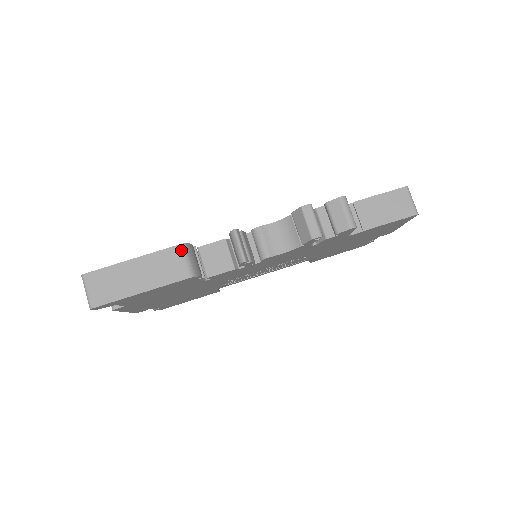
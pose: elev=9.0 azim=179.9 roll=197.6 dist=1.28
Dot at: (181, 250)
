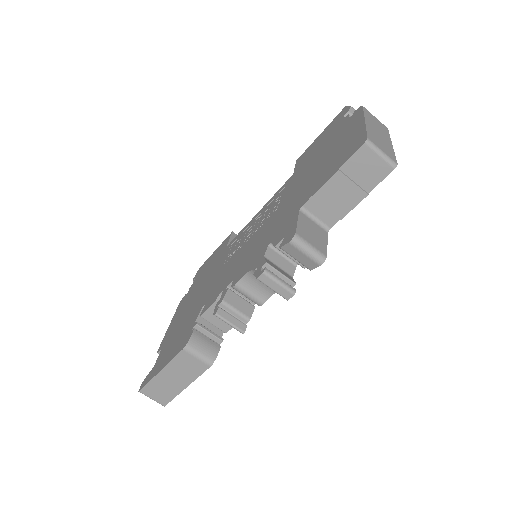
Dot at: (188, 352)
